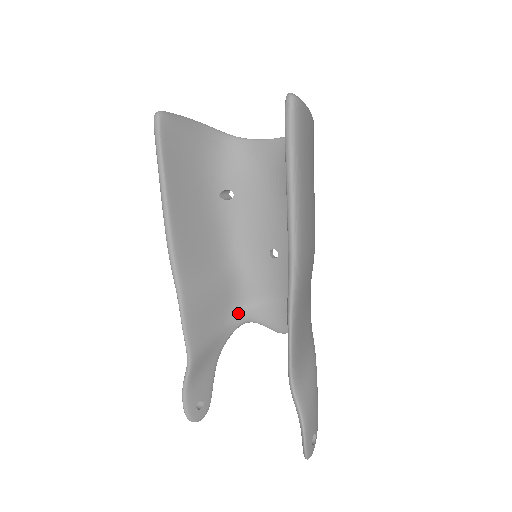
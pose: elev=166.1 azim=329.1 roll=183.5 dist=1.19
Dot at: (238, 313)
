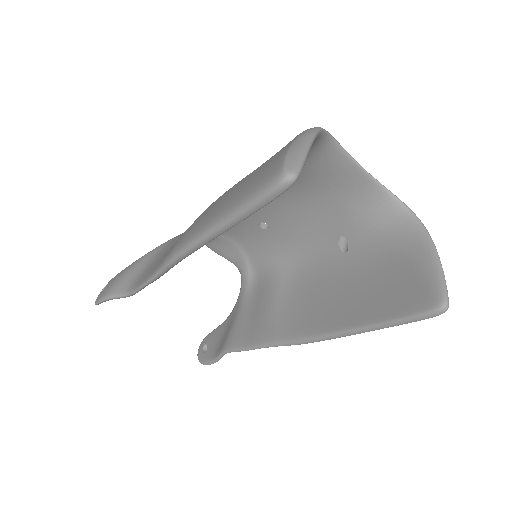
Dot at: occluded
